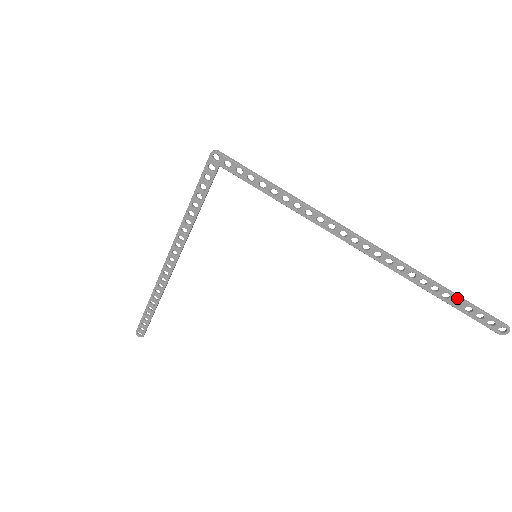
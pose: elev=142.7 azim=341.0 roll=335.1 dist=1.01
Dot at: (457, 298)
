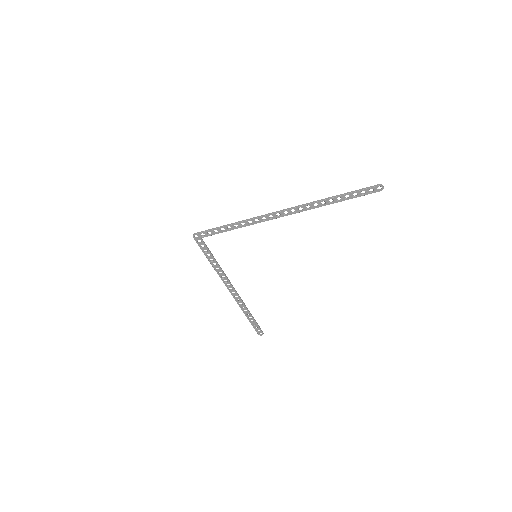
Dot at: (344, 195)
